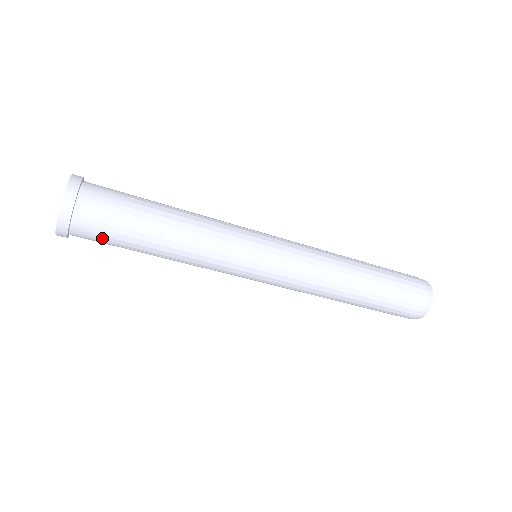
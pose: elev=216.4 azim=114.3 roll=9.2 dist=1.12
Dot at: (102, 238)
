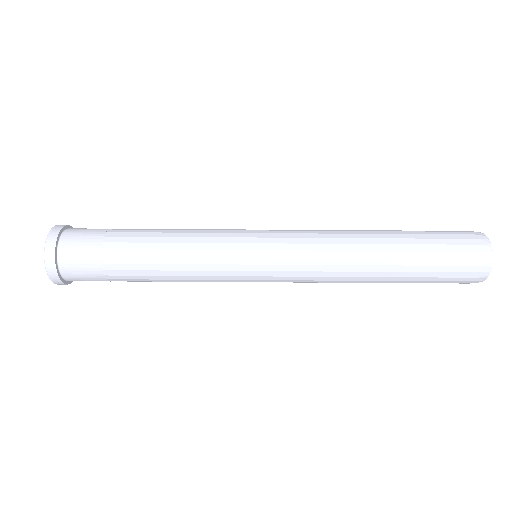
Dot at: (93, 277)
